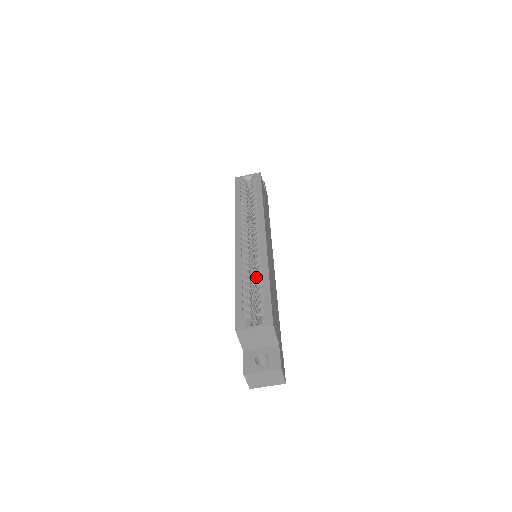
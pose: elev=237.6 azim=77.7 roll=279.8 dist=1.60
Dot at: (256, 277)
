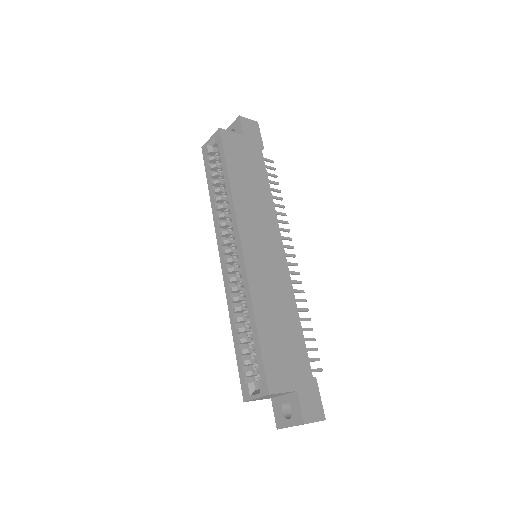
Dot at: (247, 317)
